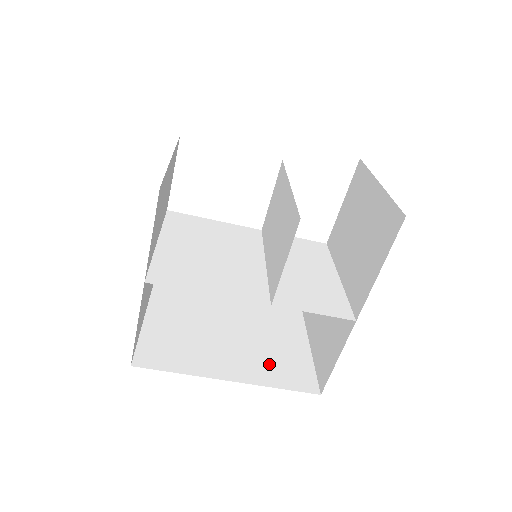
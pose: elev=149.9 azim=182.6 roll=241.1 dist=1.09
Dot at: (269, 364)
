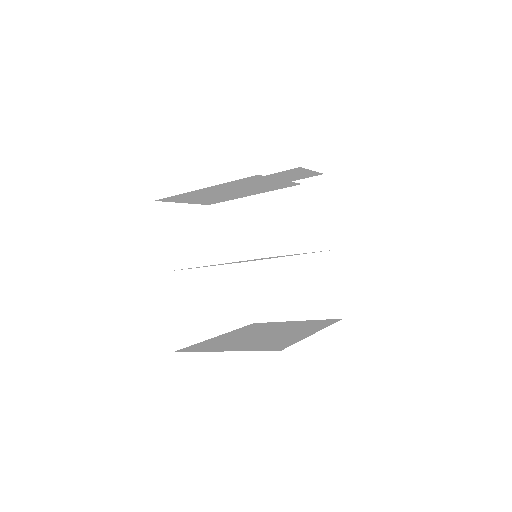
Dot at: (307, 326)
